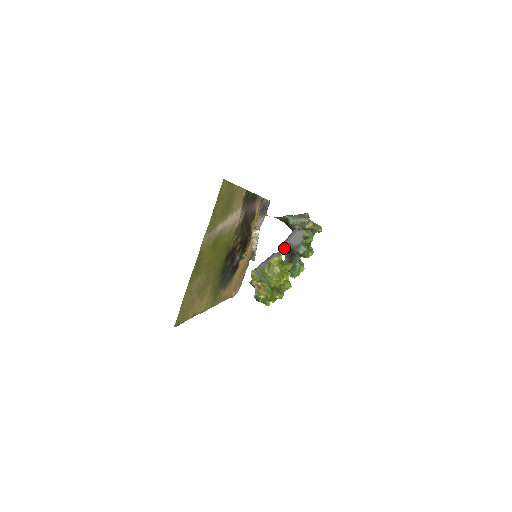
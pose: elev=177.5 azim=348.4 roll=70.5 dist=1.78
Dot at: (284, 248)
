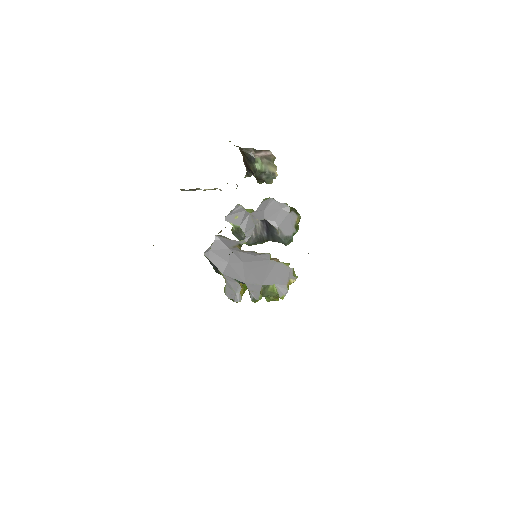
Dot at: (260, 222)
